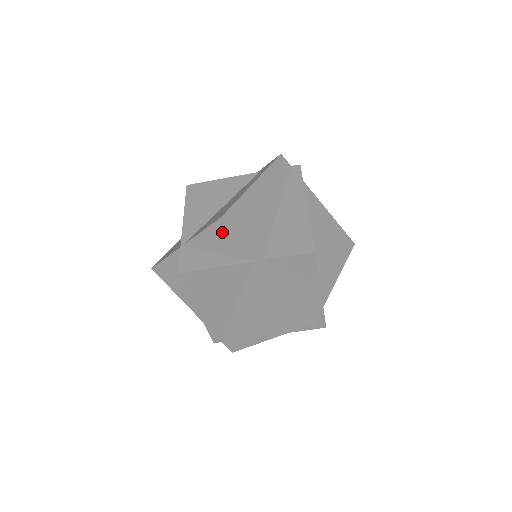
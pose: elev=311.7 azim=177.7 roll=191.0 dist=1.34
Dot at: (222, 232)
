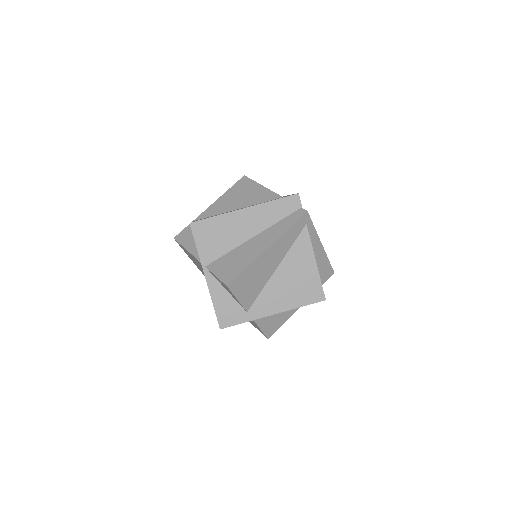
Dot at: occluded
